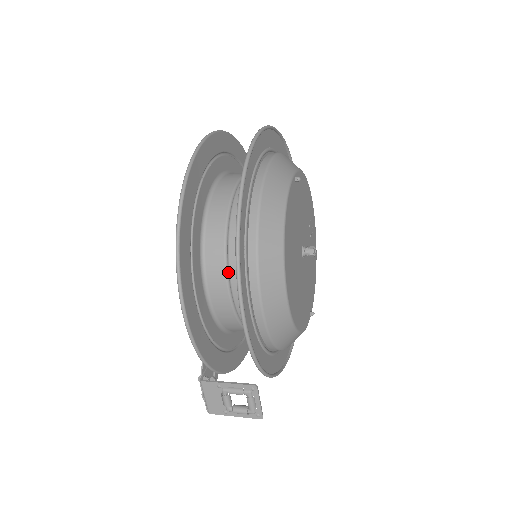
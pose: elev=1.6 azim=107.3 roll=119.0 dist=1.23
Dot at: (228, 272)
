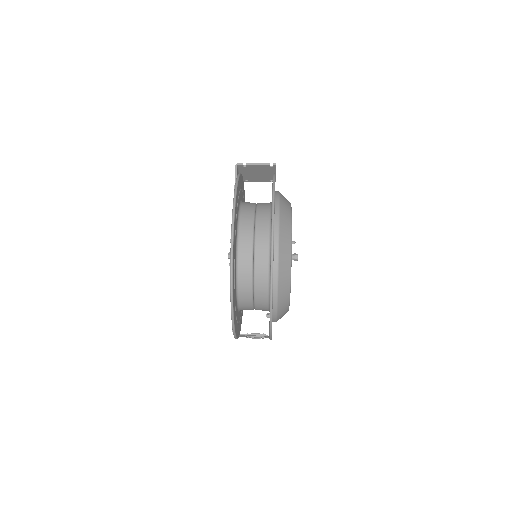
Dot at: (253, 304)
